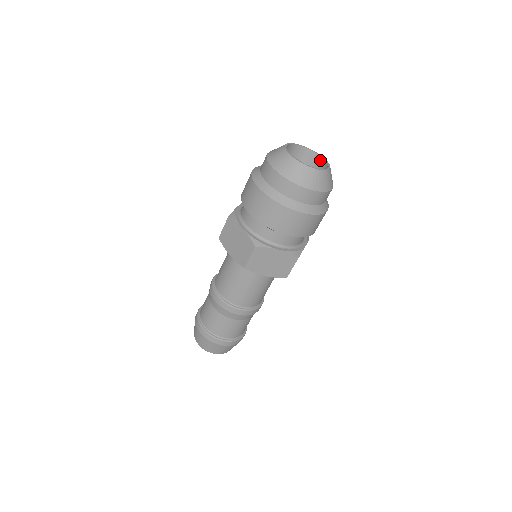
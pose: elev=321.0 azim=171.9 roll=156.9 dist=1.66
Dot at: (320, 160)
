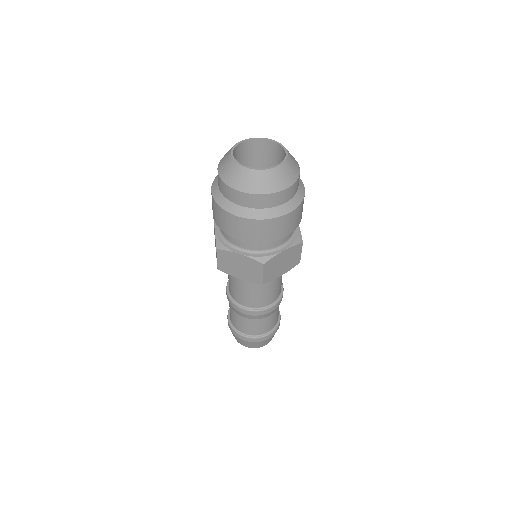
Dot at: (268, 143)
